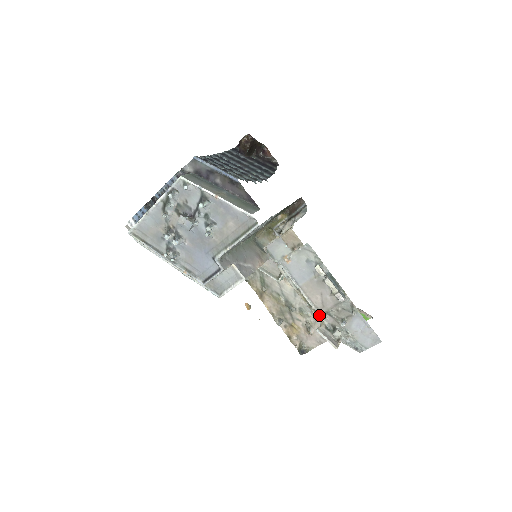
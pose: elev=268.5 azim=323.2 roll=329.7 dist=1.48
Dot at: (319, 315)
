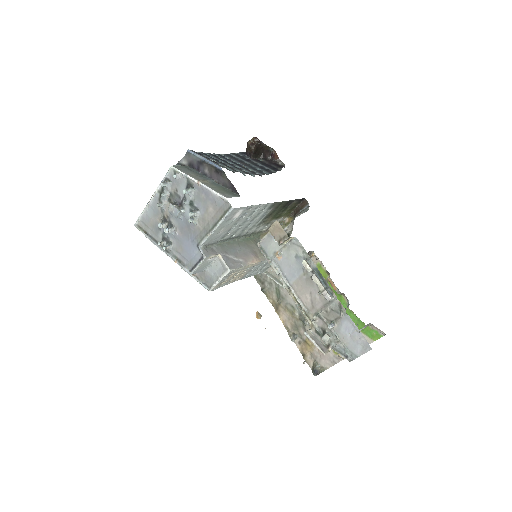
Dot at: (309, 317)
